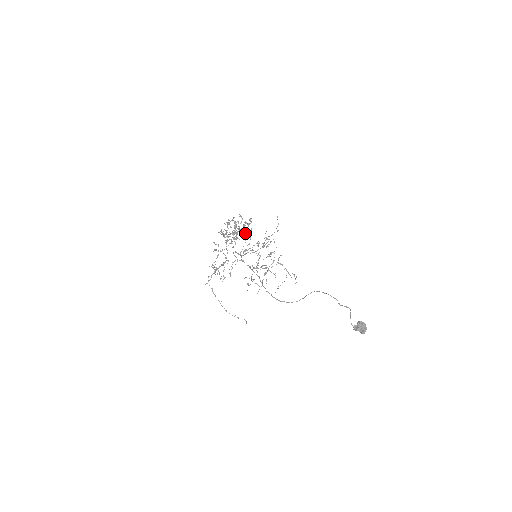
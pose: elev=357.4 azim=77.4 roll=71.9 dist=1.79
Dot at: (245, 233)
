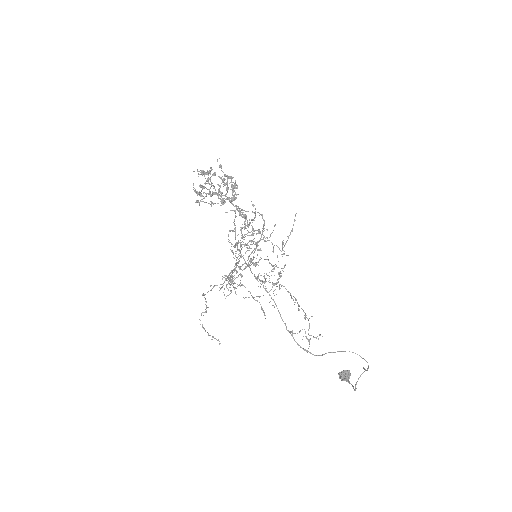
Dot at: (253, 219)
